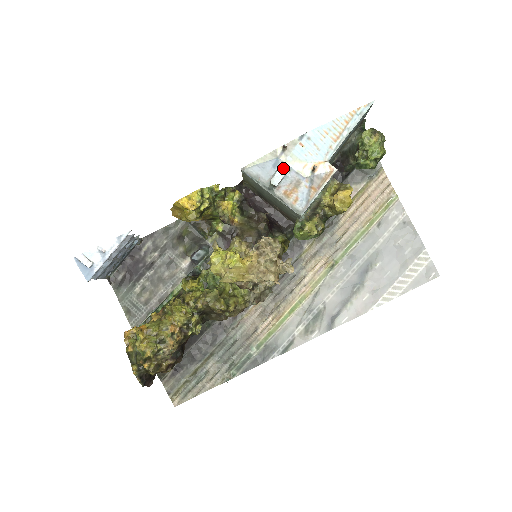
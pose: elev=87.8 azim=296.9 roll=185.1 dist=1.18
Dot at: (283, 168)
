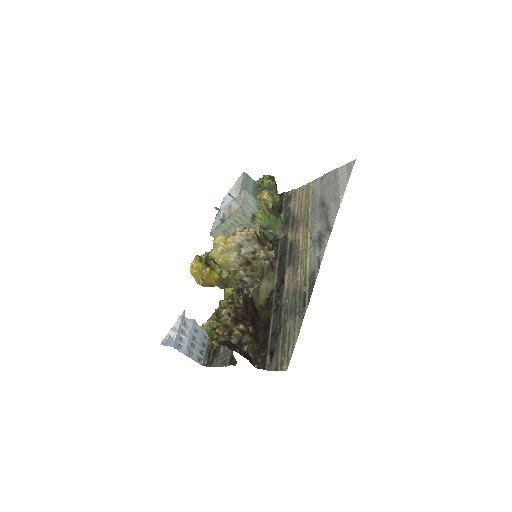
Dot at: (221, 212)
